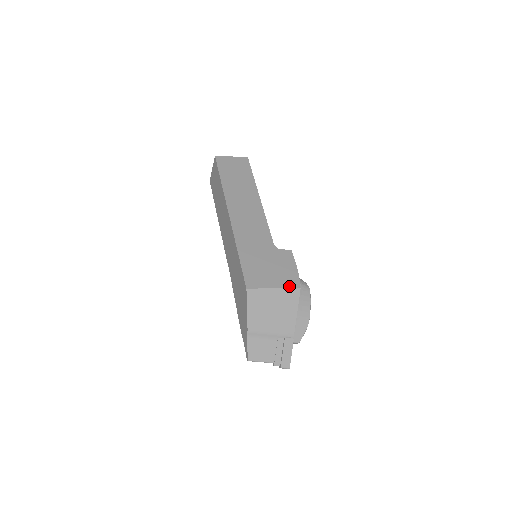
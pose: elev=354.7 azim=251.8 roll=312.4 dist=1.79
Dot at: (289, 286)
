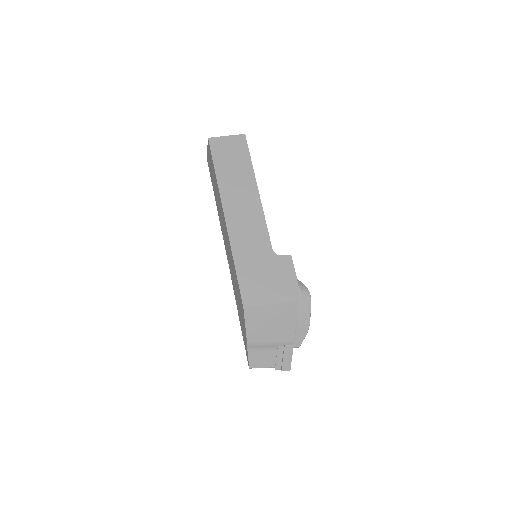
Dot at: (287, 300)
